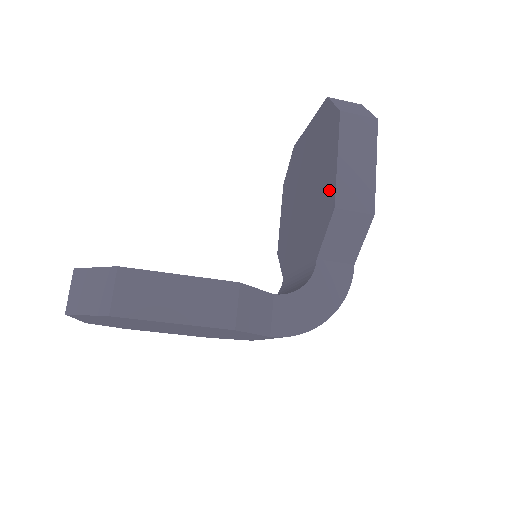
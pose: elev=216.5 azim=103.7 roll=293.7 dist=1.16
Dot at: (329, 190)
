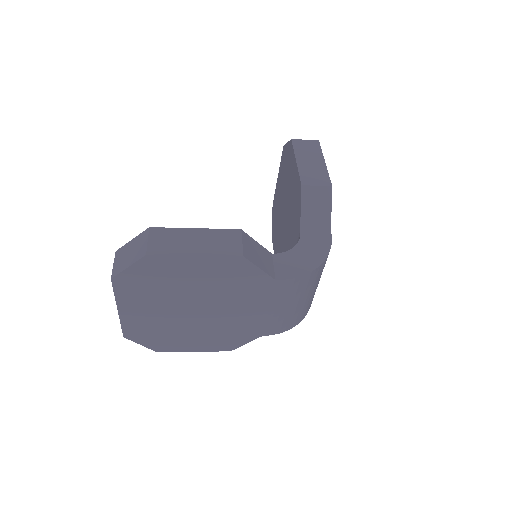
Dot at: (296, 183)
